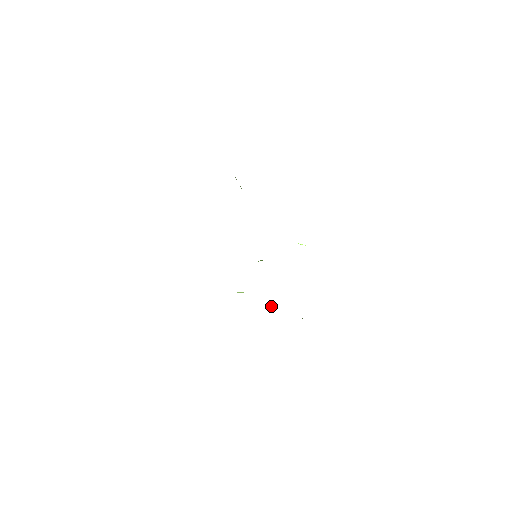
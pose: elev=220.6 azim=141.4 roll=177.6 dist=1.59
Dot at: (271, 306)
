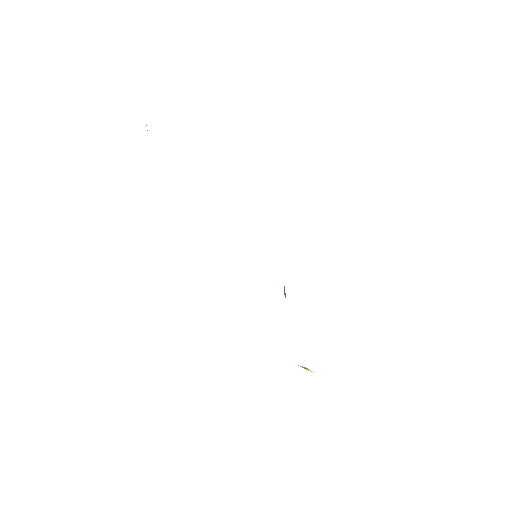
Dot at: (304, 368)
